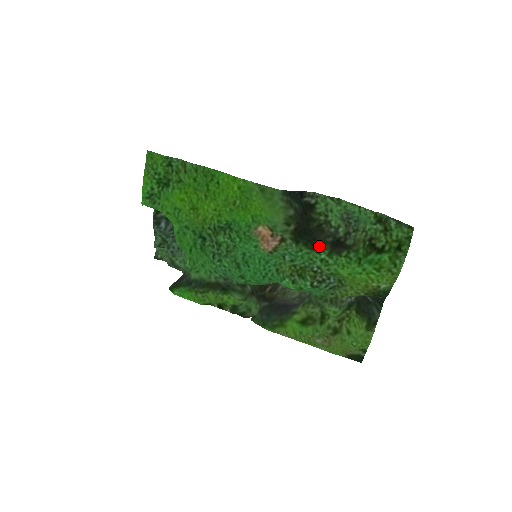
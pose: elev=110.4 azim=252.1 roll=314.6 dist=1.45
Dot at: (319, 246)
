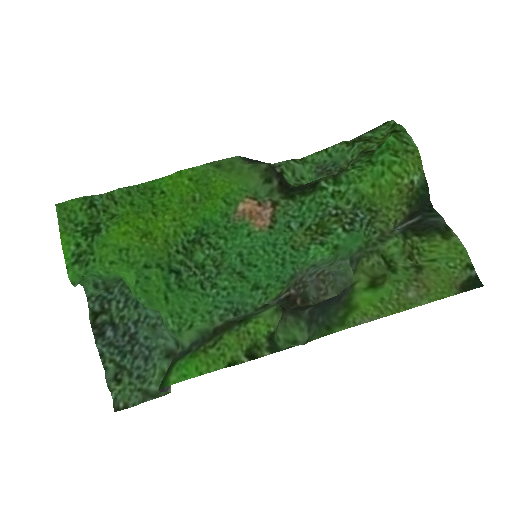
Dot at: (318, 181)
